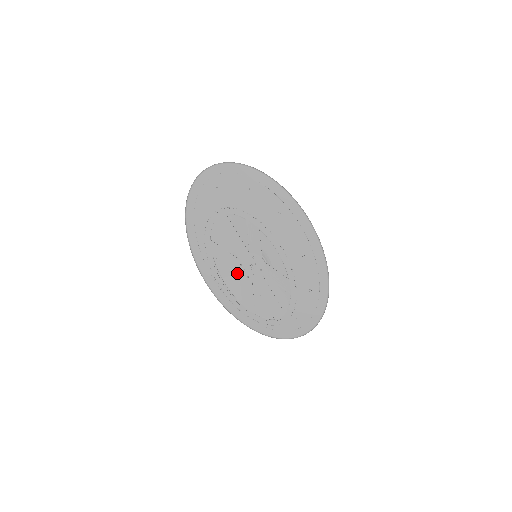
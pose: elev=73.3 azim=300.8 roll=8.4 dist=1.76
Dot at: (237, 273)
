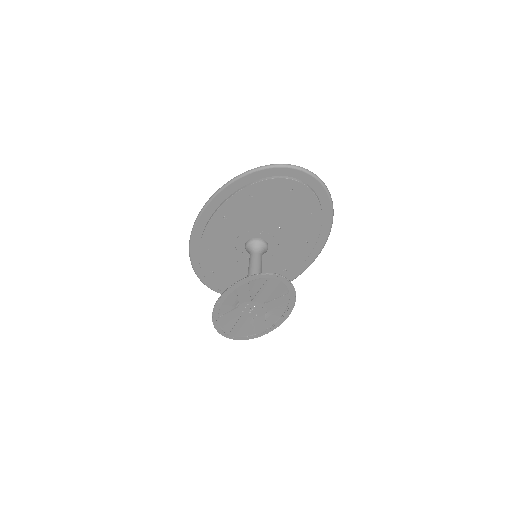
Dot at: (239, 304)
